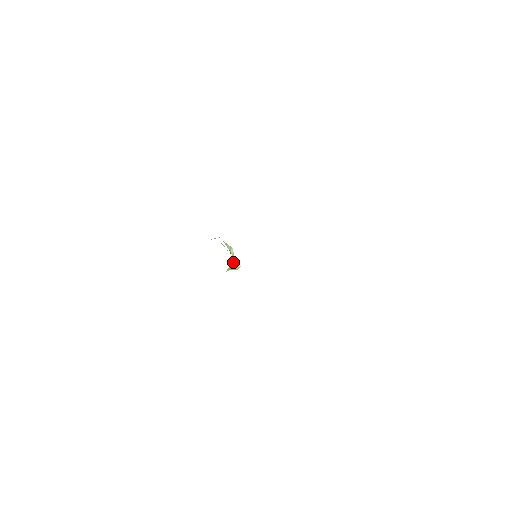
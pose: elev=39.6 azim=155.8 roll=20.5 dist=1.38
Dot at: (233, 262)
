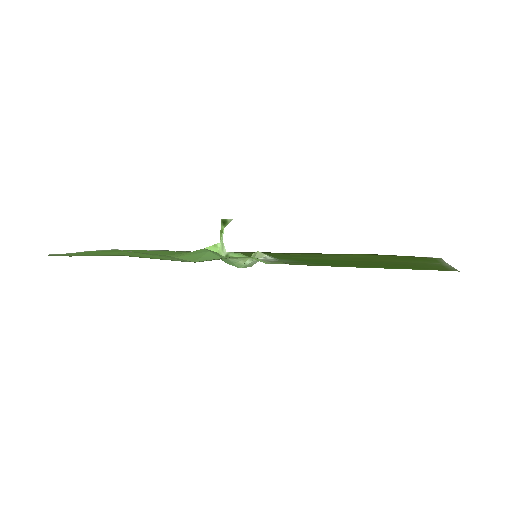
Dot at: (220, 241)
